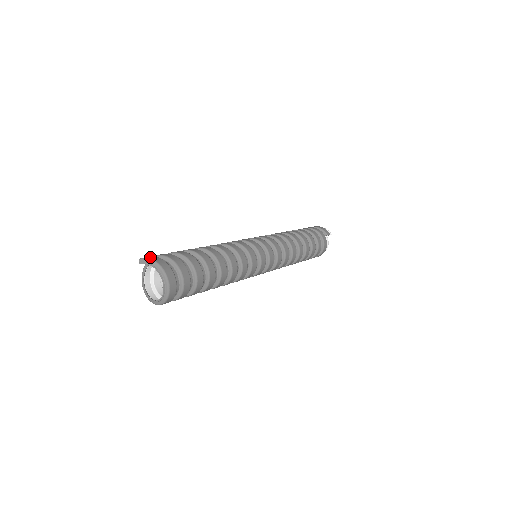
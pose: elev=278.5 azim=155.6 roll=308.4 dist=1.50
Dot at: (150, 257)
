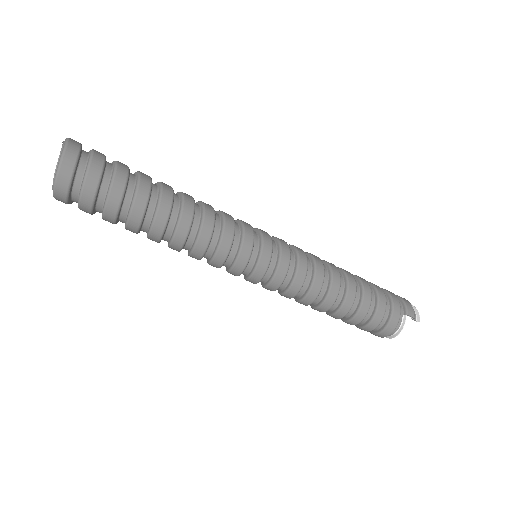
Dot at: occluded
